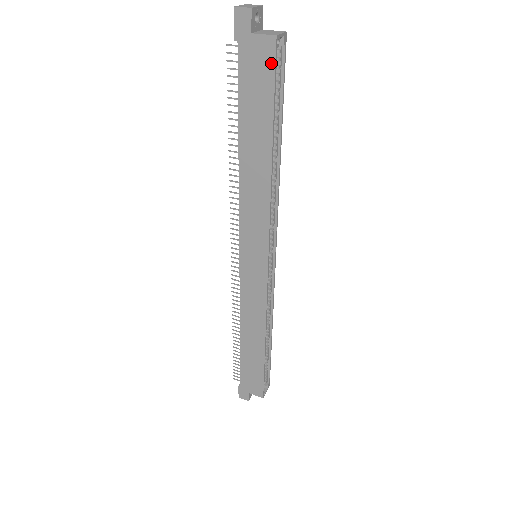
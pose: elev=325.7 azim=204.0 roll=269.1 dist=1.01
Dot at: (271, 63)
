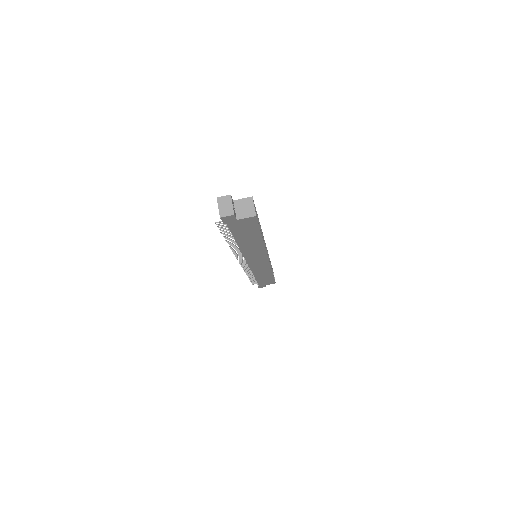
Dot at: (254, 222)
